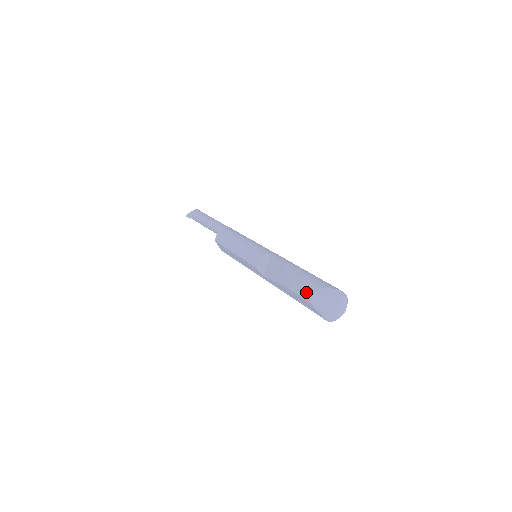
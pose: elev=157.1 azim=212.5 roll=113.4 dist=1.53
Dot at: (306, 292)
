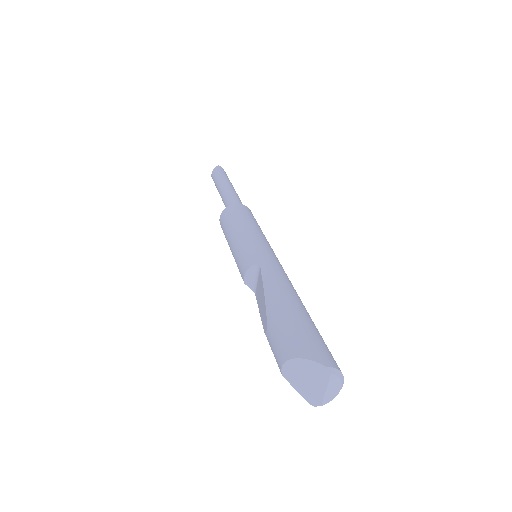
Dot at: (277, 355)
